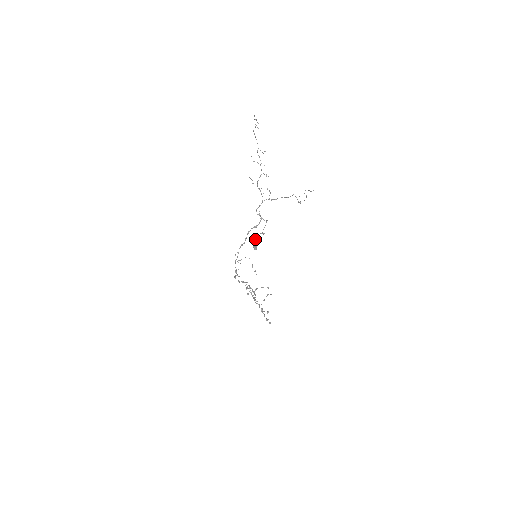
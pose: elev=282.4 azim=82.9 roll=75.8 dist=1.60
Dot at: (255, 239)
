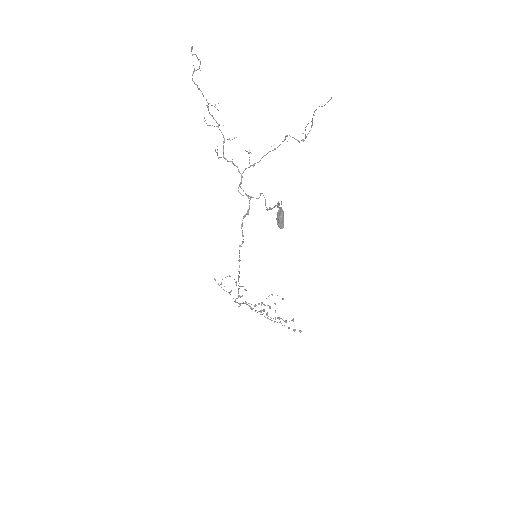
Dot at: (279, 212)
